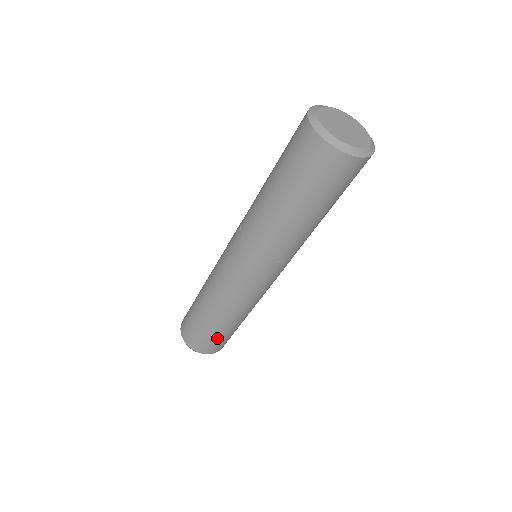
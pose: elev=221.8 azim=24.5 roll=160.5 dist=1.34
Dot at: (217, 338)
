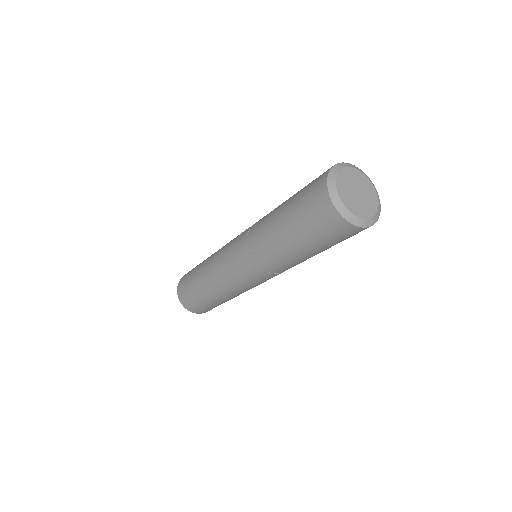
Dot at: (201, 303)
